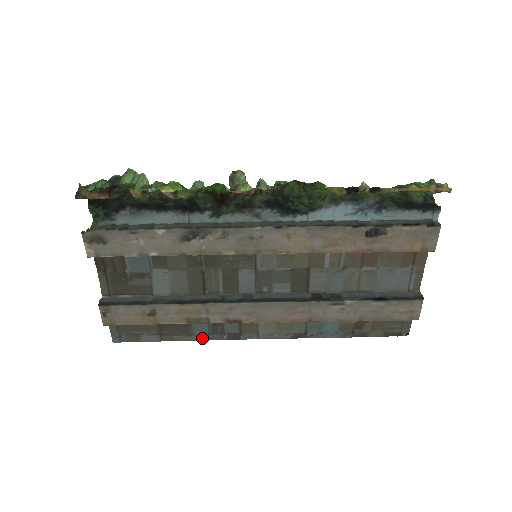
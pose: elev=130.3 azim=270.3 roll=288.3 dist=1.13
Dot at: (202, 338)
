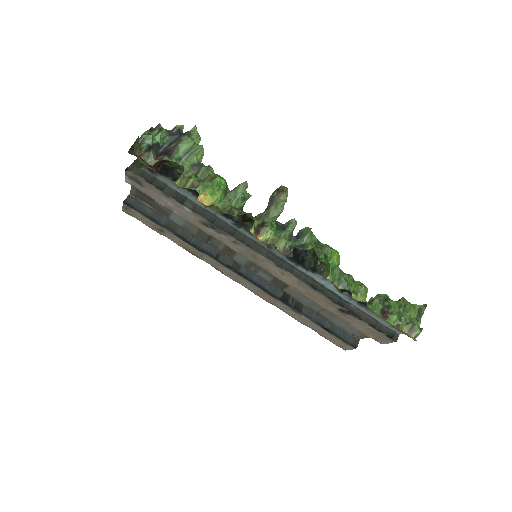
Dot at: occluded
